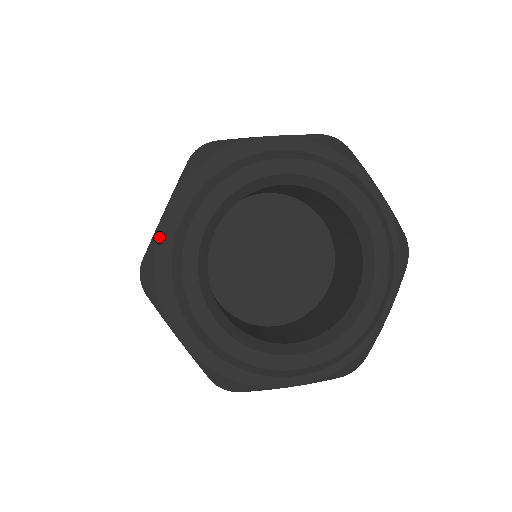
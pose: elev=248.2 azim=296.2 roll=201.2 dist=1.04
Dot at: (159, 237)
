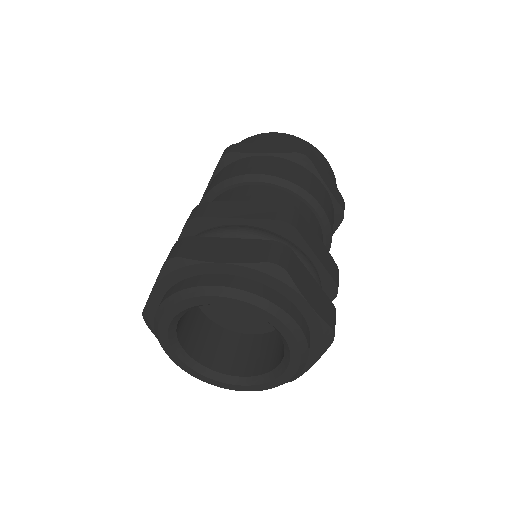
Dot at: (149, 306)
